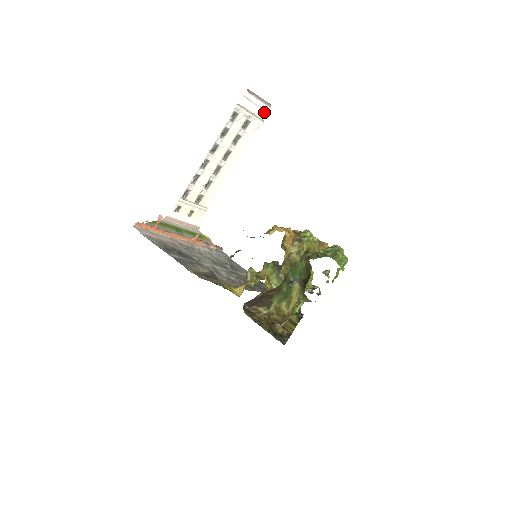
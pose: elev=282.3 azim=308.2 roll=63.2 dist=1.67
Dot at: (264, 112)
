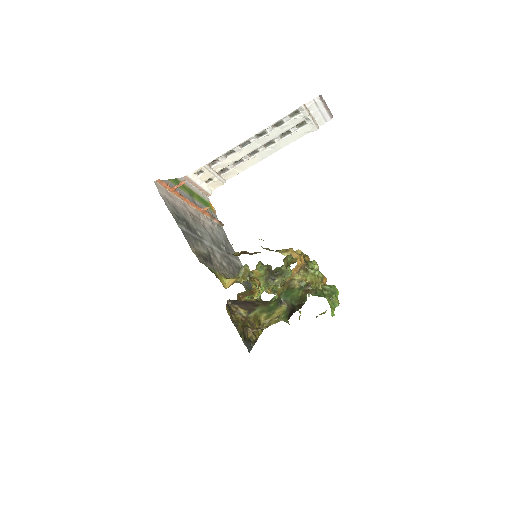
Dot at: (323, 120)
